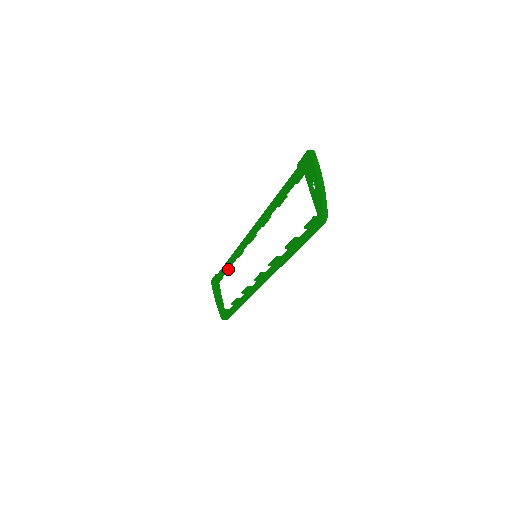
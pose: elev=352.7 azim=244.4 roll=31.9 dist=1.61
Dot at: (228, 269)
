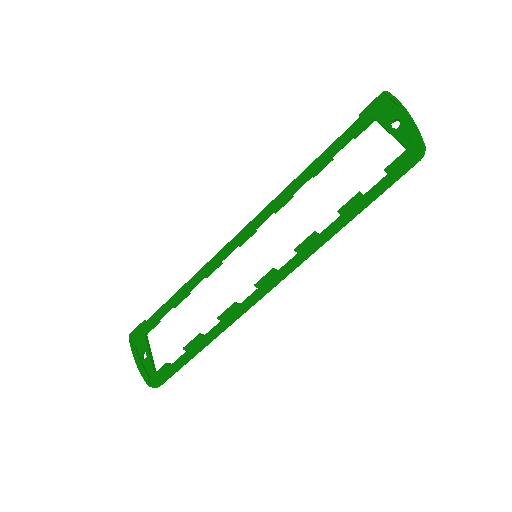
Dot at: (179, 301)
